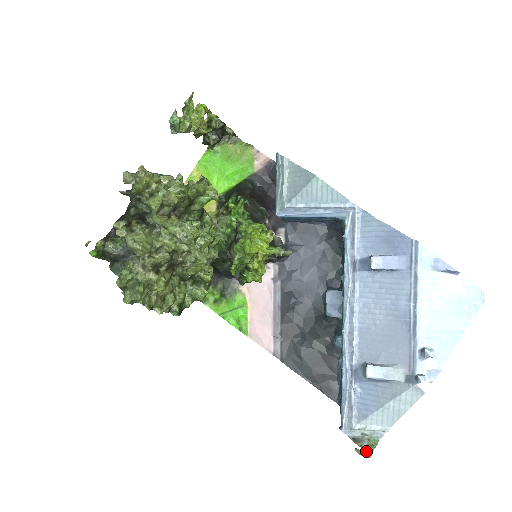
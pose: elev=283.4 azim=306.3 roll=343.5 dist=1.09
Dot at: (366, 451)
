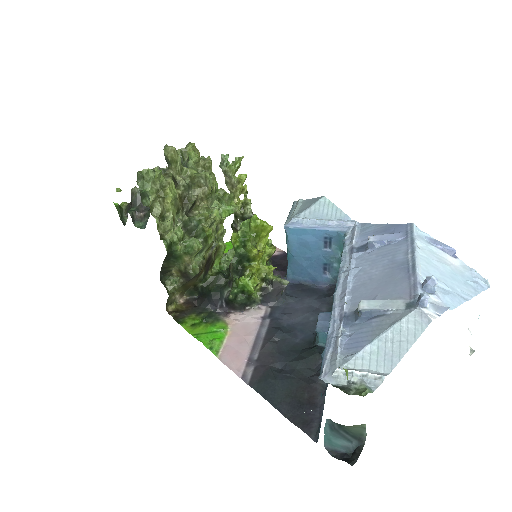
Dot at: (353, 394)
